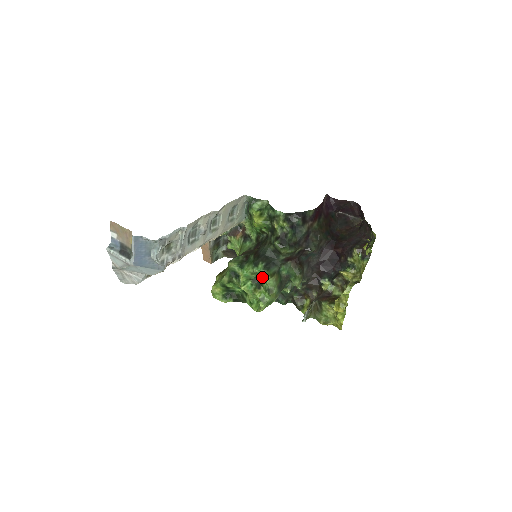
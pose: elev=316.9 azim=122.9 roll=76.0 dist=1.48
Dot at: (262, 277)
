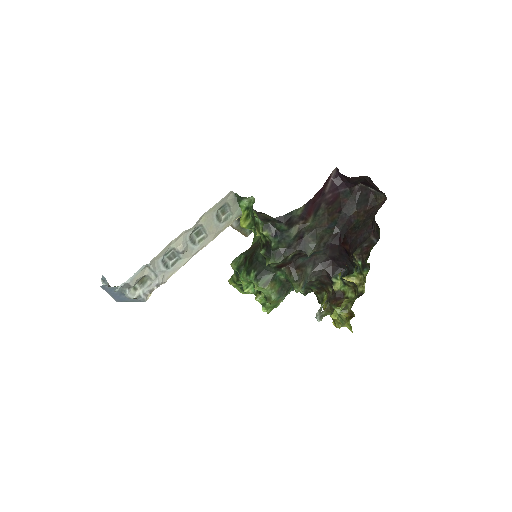
Dot at: occluded
